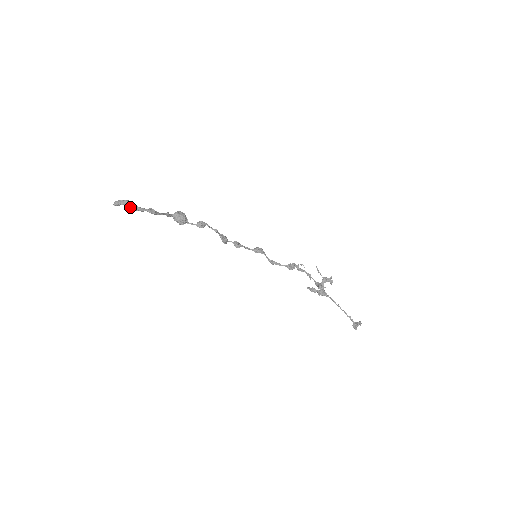
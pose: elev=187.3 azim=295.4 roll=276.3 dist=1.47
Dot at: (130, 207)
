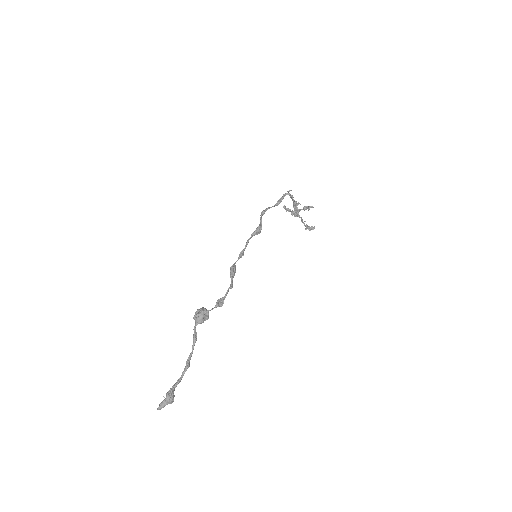
Dot at: (172, 397)
